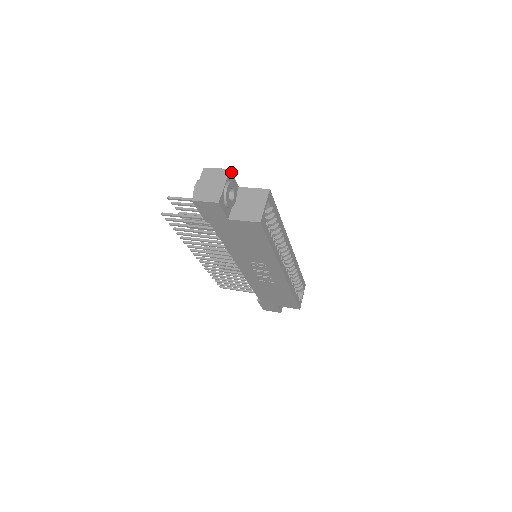
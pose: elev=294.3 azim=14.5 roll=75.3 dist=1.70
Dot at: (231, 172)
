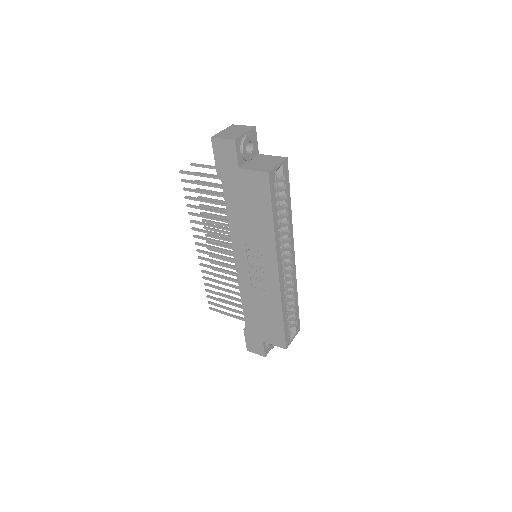
Dot at: occluded
